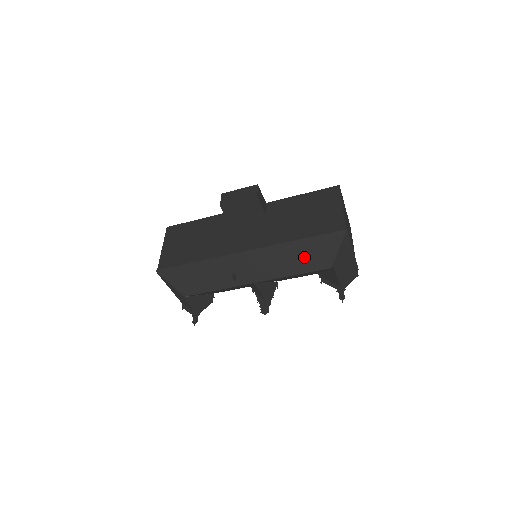
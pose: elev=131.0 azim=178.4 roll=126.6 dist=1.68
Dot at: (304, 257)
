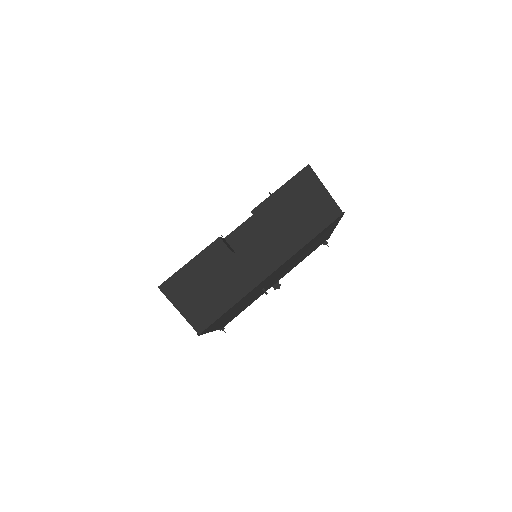
Dot at: (314, 246)
